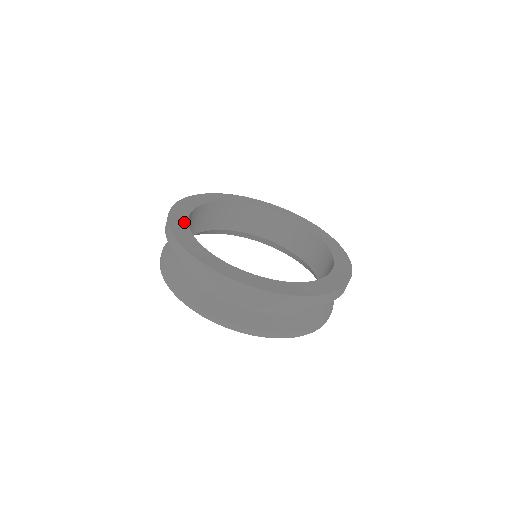
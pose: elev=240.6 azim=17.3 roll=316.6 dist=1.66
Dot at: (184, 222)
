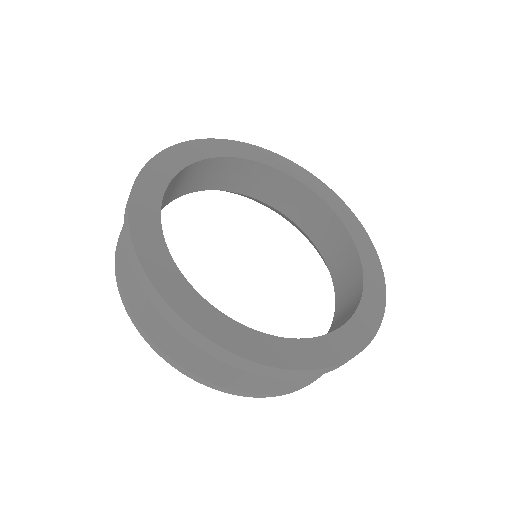
Dot at: (179, 164)
